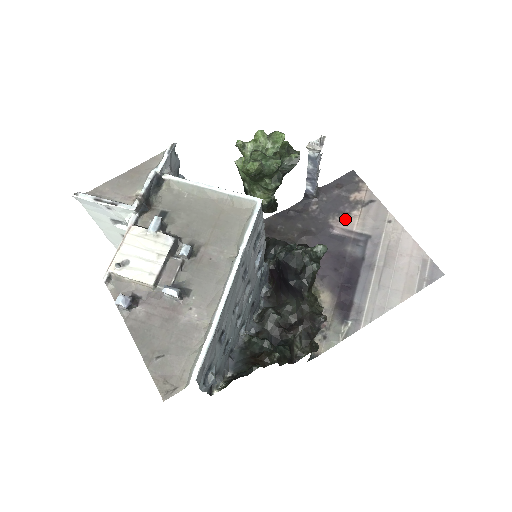
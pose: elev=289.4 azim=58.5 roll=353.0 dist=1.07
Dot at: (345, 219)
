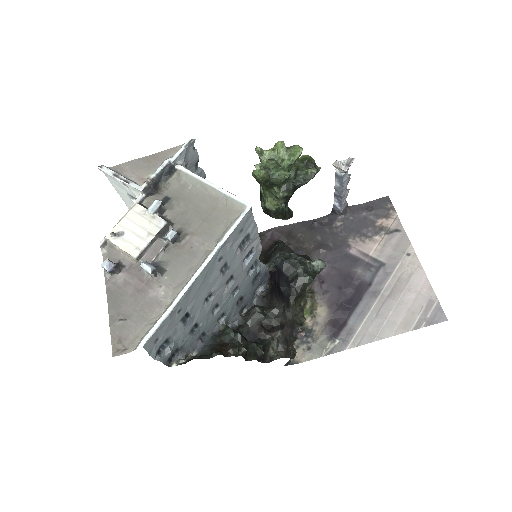
Dot at: (365, 242)
